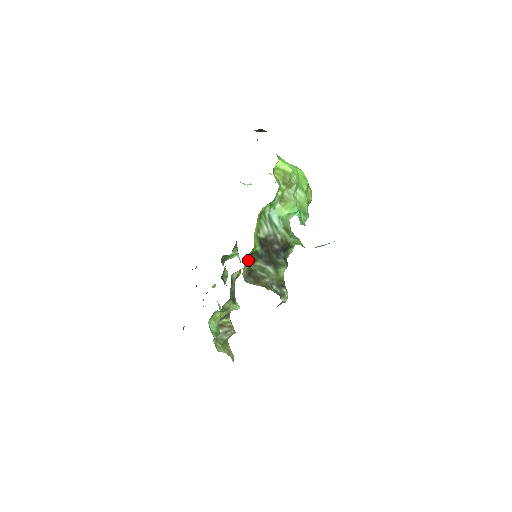
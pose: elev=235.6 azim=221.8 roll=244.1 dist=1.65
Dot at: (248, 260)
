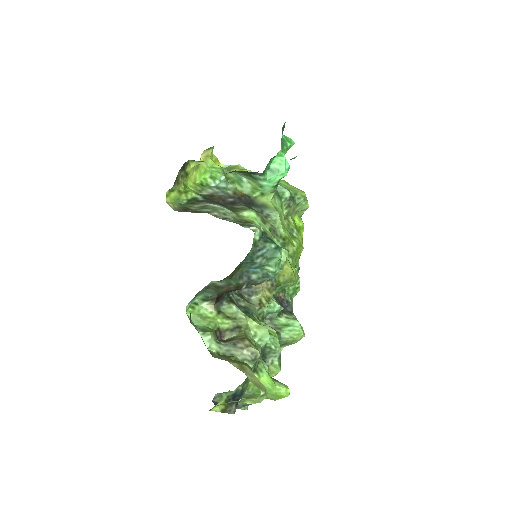
Dot at: (185, 205)
